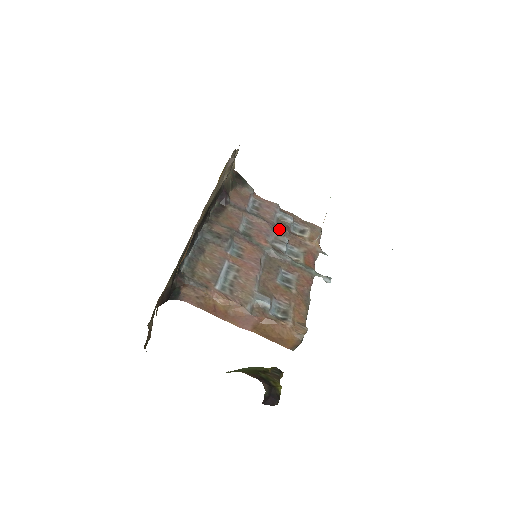
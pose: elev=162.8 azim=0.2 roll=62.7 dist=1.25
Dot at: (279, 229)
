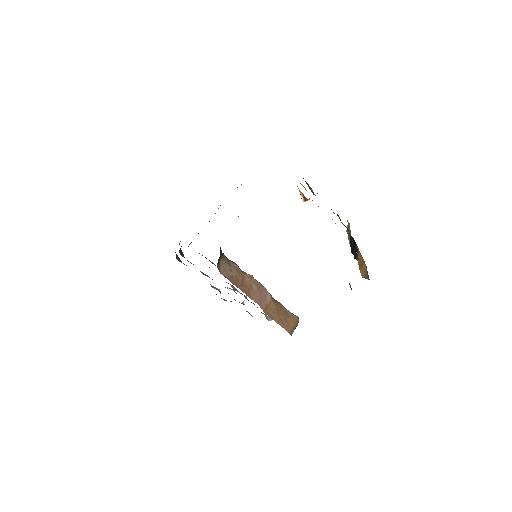
Dot at: occluded
